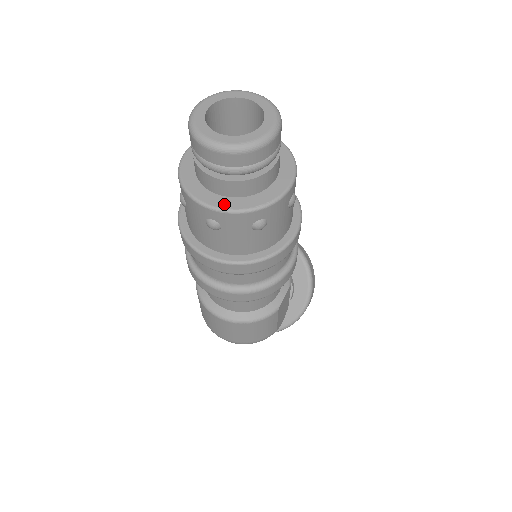
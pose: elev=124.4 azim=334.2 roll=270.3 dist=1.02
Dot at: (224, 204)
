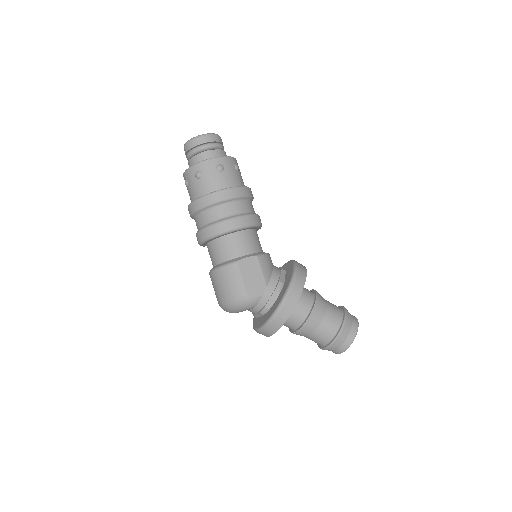
Dot at: occluded
